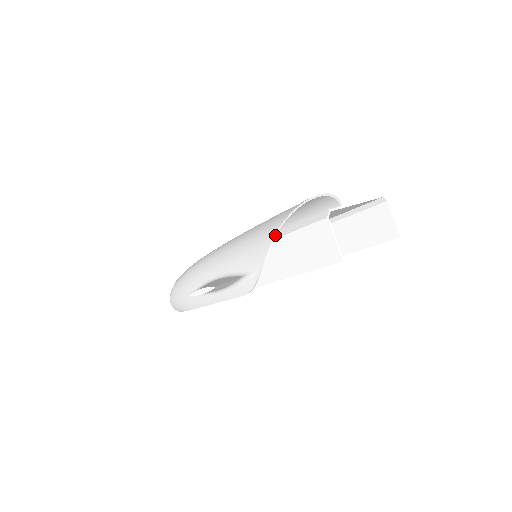
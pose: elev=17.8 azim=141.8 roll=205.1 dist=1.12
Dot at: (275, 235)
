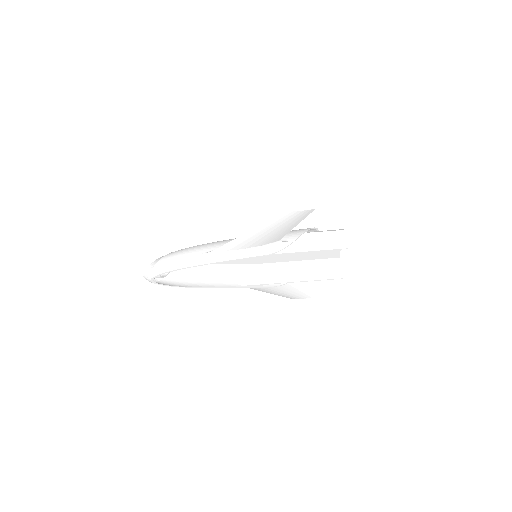
Dot at: occluded
